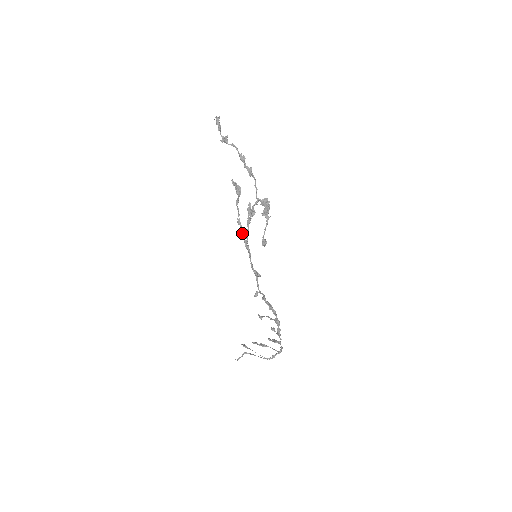
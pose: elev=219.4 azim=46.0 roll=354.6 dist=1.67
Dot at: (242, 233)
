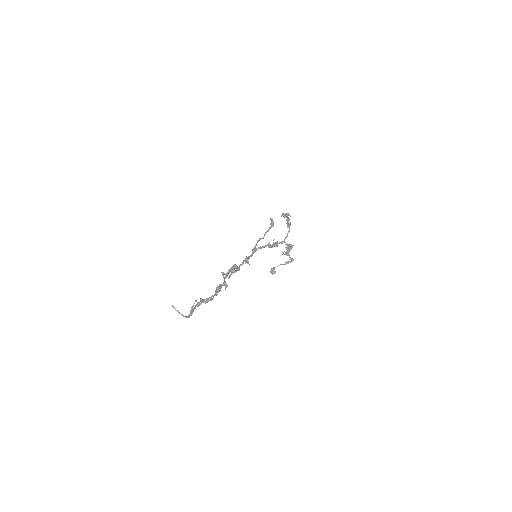
Dot at: occluded
